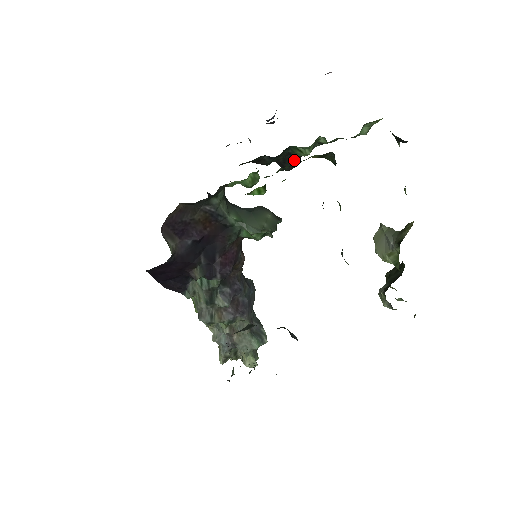
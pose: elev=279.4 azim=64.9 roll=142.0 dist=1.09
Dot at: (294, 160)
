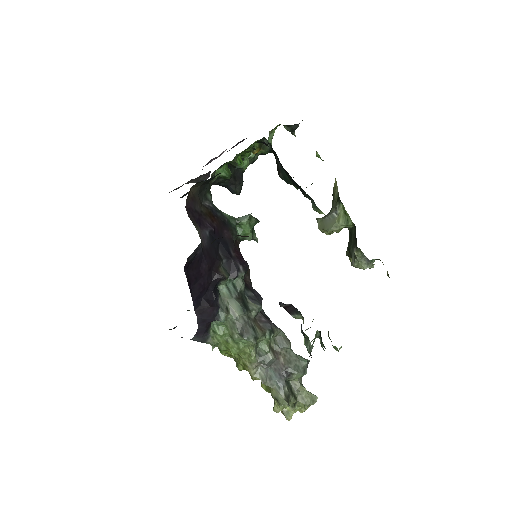
Dot at: (240, 178)
